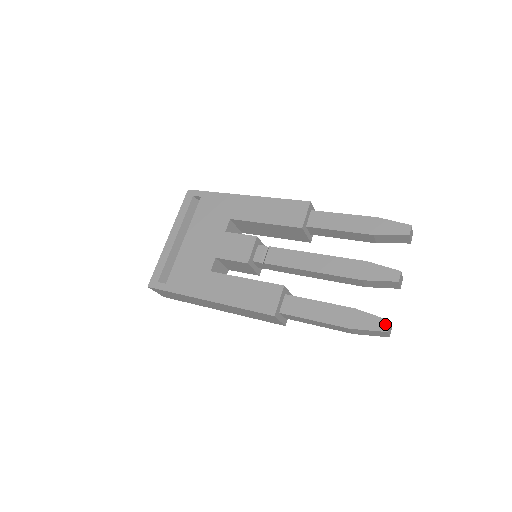
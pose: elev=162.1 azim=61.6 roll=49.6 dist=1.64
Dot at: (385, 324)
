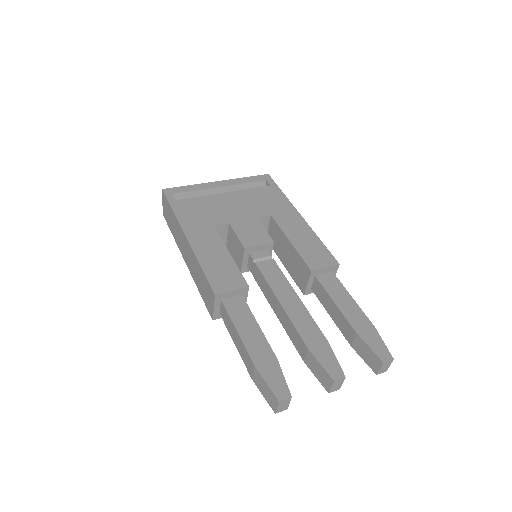
Dot at: (285, 394)
